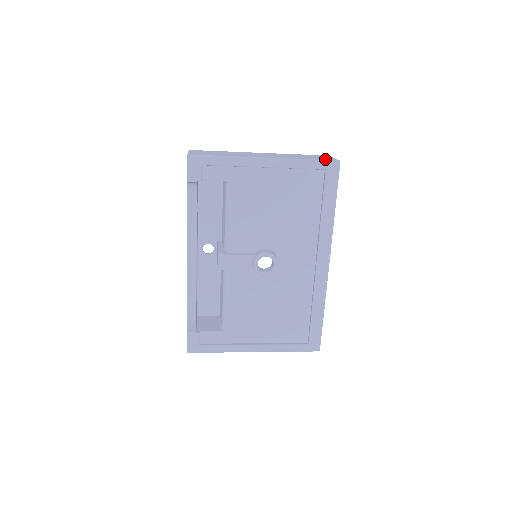
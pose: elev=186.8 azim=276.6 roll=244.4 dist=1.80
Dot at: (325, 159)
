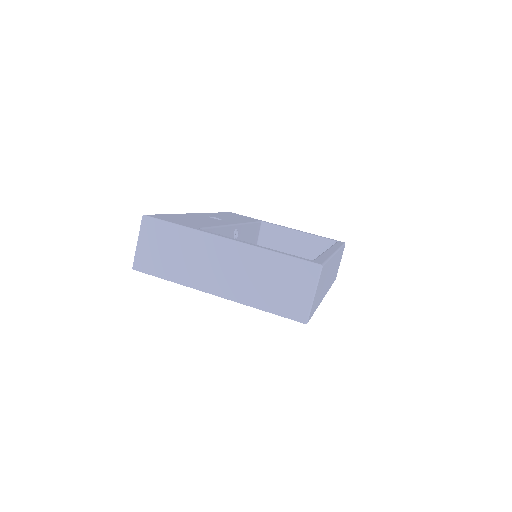
Dot at: (289, 313)
